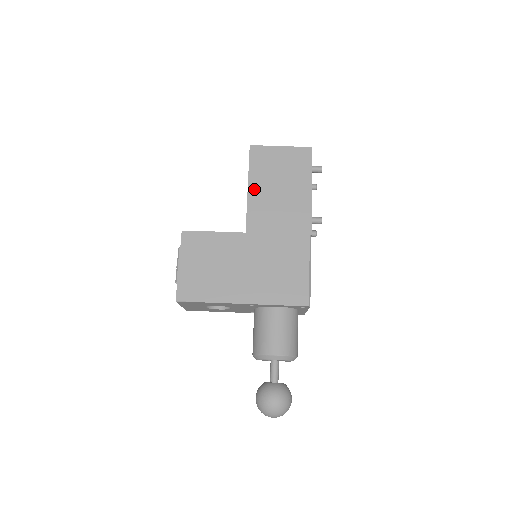
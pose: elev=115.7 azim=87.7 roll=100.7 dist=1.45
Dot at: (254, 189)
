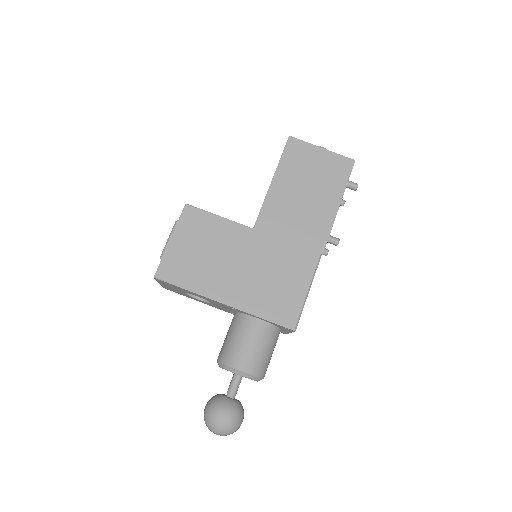
Dot at: (278, 184)
